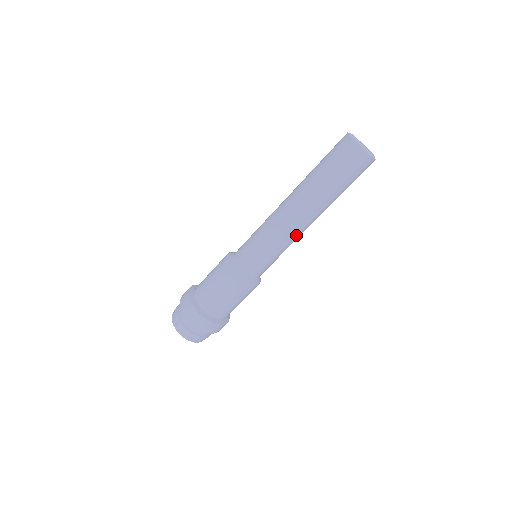
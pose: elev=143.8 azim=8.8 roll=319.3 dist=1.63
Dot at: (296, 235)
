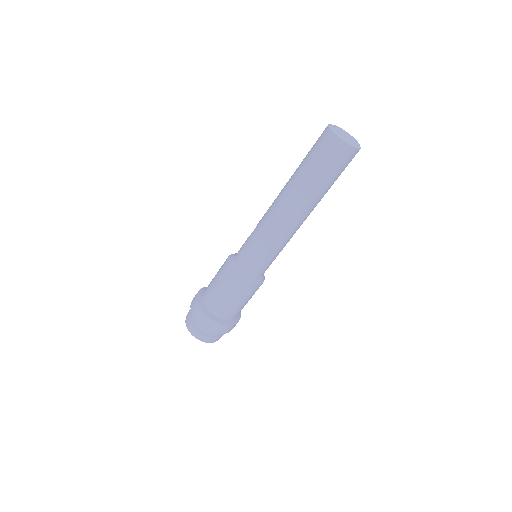
Dot at: occluded
